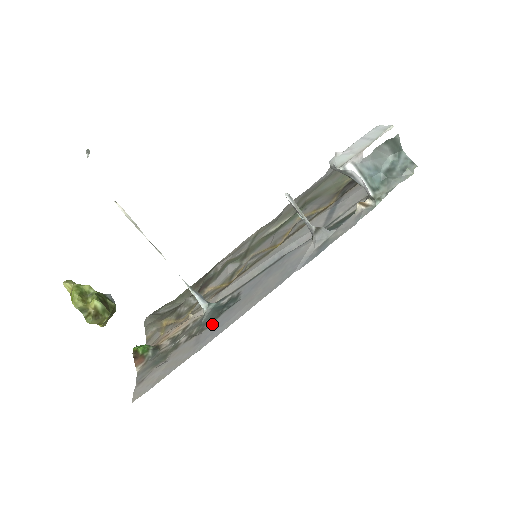
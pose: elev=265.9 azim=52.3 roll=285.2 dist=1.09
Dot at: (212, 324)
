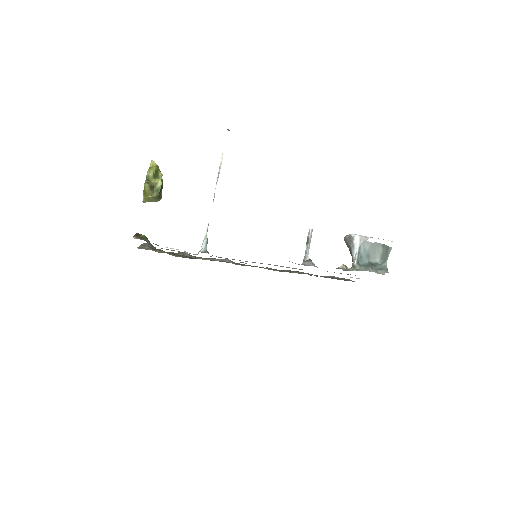
Dot at: occluded
